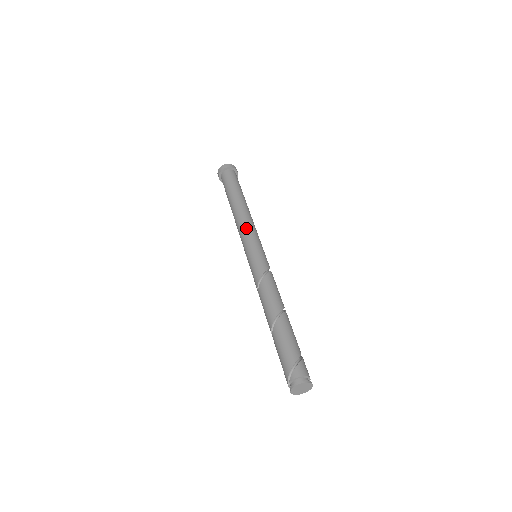
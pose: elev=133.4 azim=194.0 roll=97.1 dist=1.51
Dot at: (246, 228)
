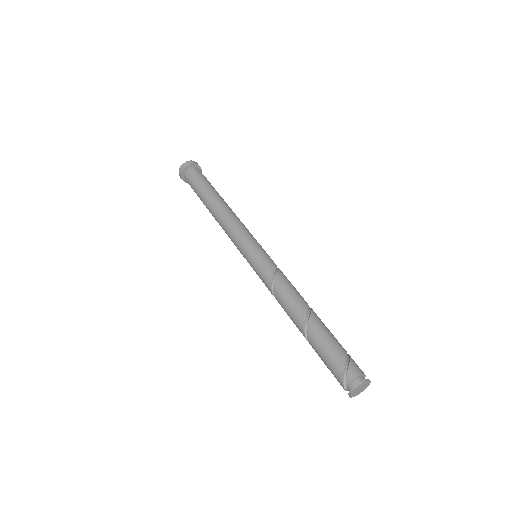
Dot at: (235, 228)
